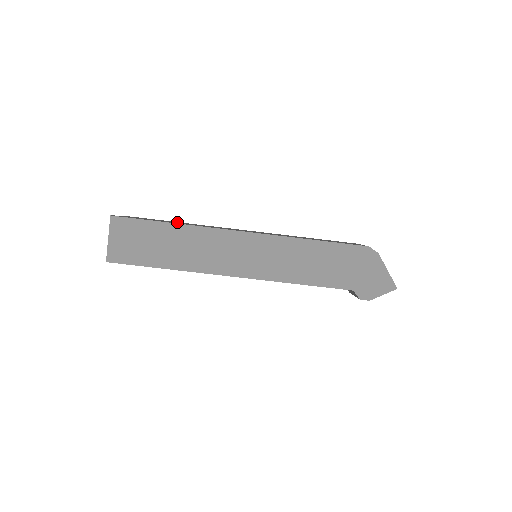
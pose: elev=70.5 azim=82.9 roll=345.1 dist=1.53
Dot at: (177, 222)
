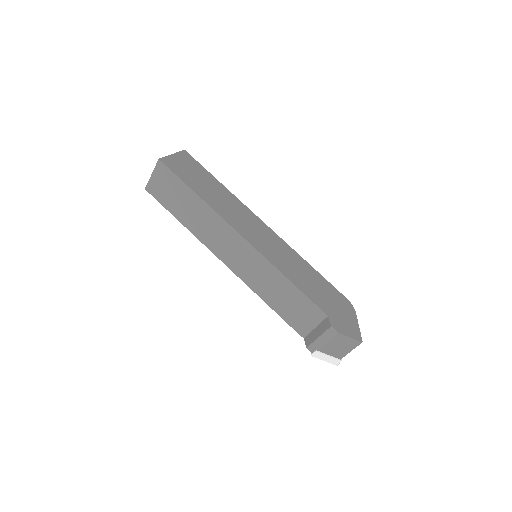
Dot at: occluded
